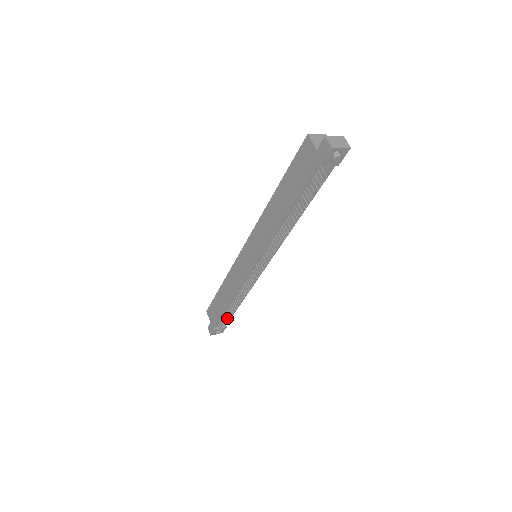
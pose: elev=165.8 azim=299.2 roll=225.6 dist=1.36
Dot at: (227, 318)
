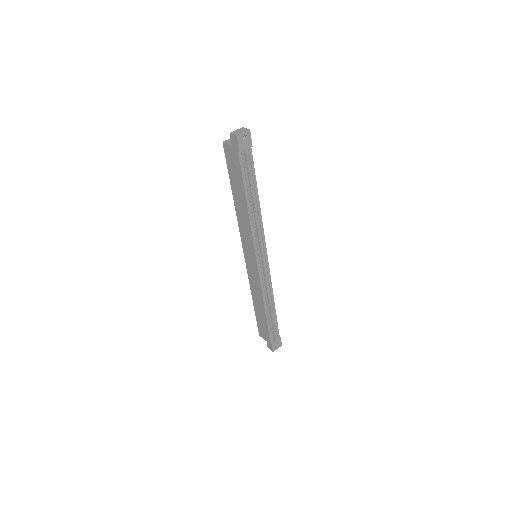
Dot at: (274, 326)
